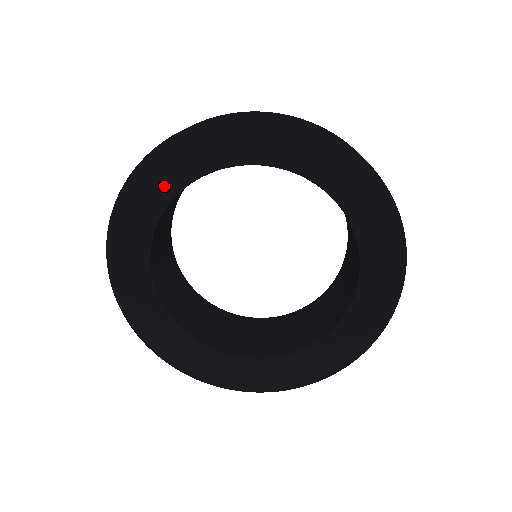
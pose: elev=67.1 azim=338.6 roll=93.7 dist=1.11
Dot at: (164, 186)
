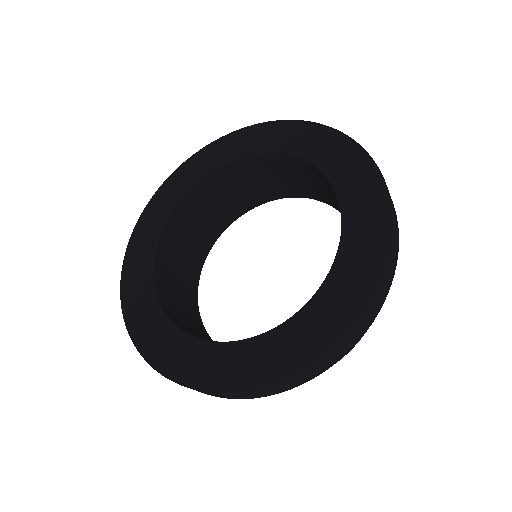
Dot at: (181, 187)
